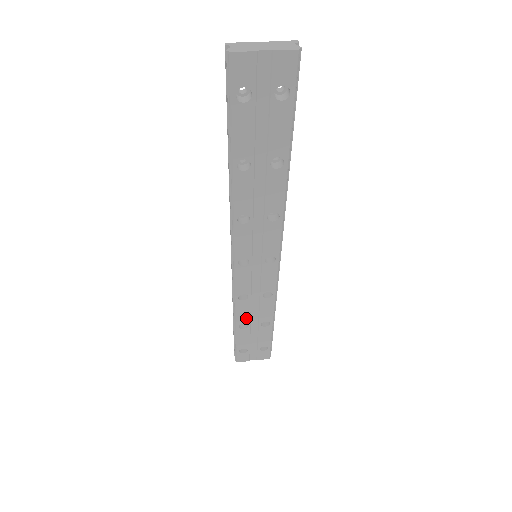
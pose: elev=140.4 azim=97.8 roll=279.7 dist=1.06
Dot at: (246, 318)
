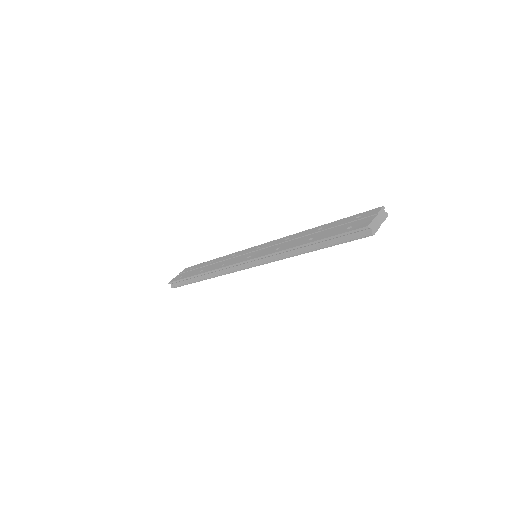
Dot at: occluded
